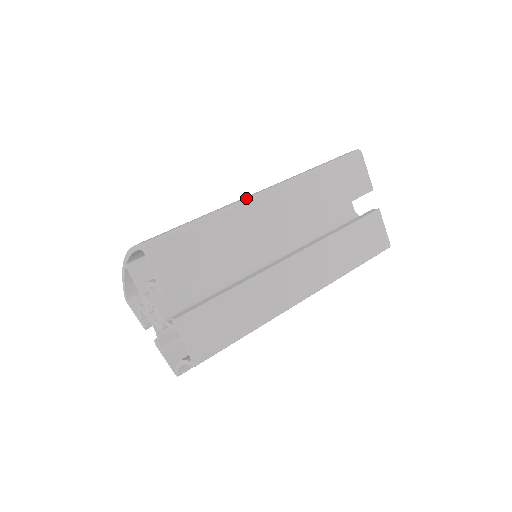
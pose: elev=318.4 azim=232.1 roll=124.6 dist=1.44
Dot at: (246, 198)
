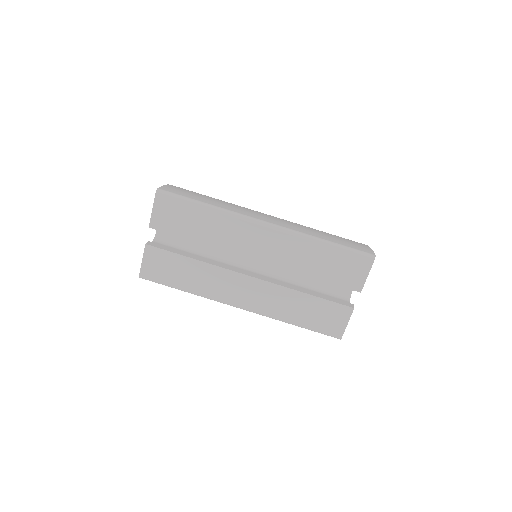
Dot at: (247, 216)
